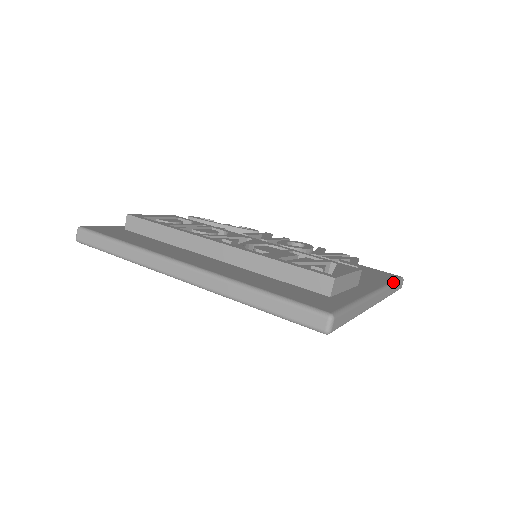
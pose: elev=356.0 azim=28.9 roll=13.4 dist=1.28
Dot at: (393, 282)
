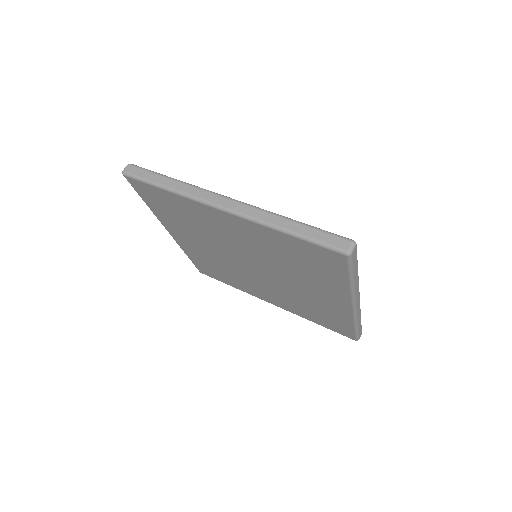
Dot at: occluded
